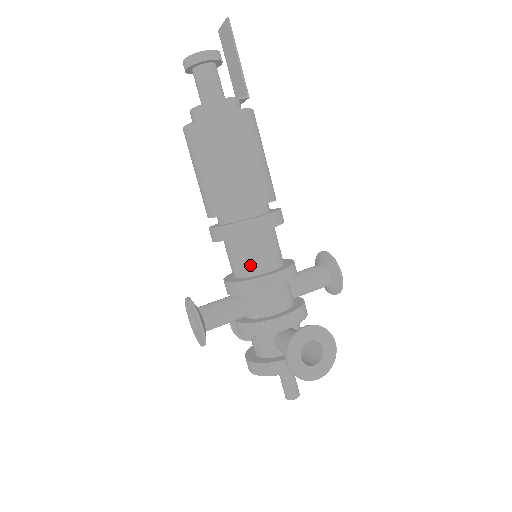
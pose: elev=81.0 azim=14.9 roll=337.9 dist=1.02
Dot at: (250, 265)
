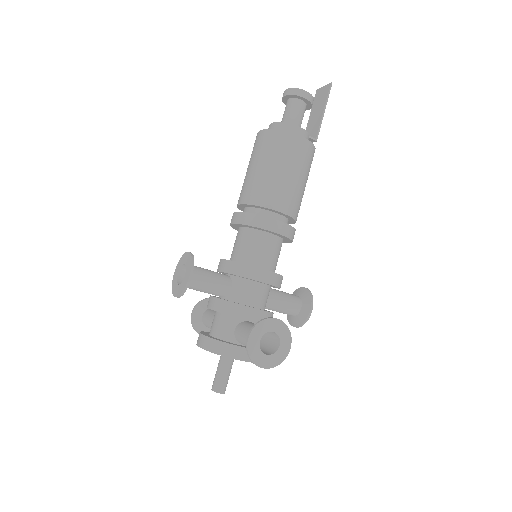
Dot at: (252, 255)
